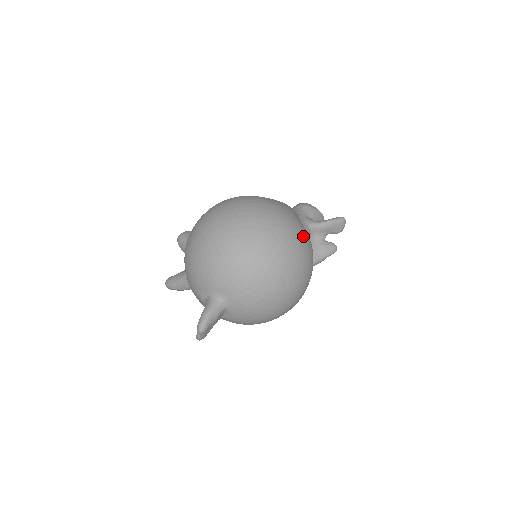
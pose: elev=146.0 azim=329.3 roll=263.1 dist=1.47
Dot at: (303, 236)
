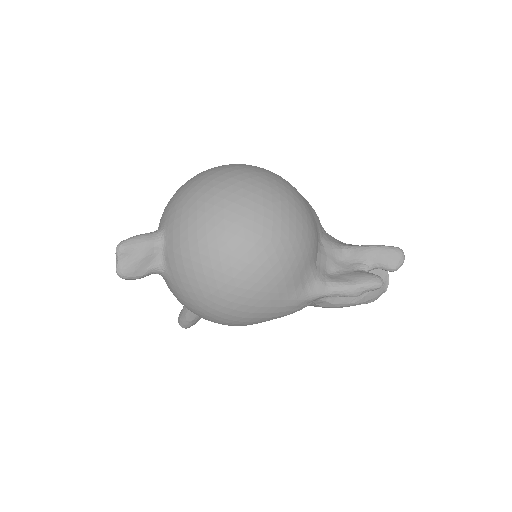
Dot at: (286, 189)
